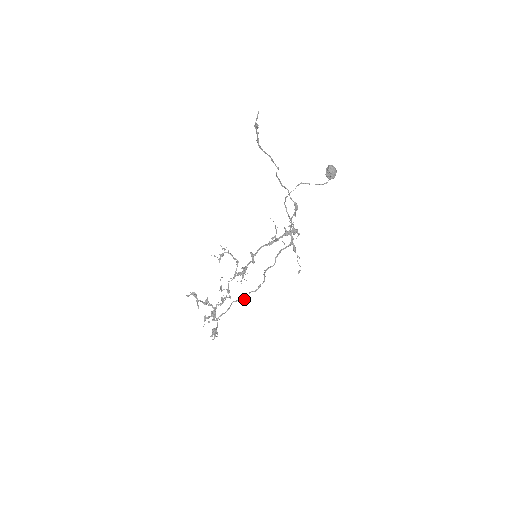
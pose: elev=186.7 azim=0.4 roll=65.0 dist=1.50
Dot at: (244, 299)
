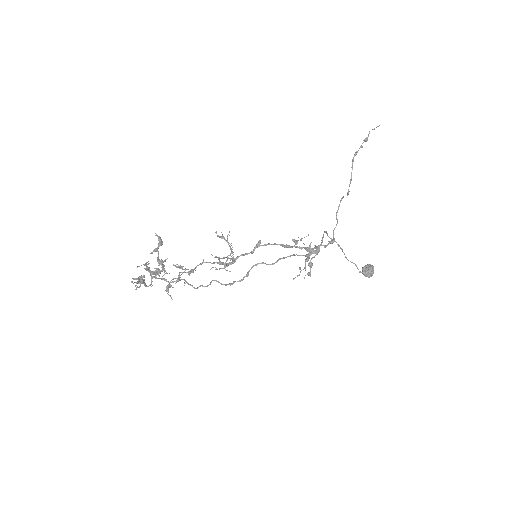
Dot at: occluded
